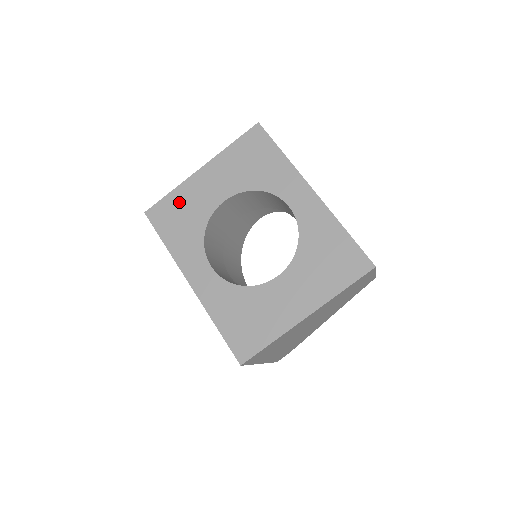
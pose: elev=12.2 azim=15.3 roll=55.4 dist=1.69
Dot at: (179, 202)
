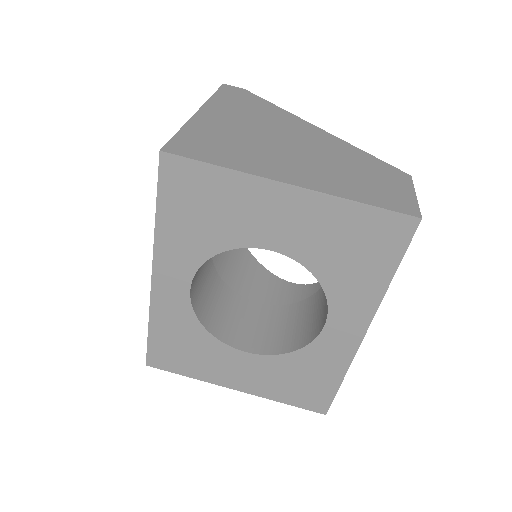
Dot at: (219, 192)
